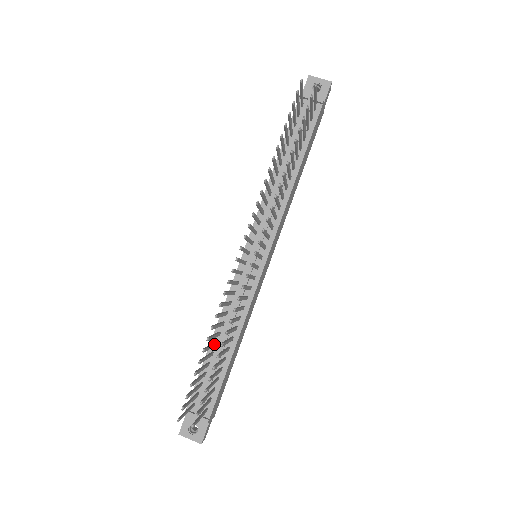
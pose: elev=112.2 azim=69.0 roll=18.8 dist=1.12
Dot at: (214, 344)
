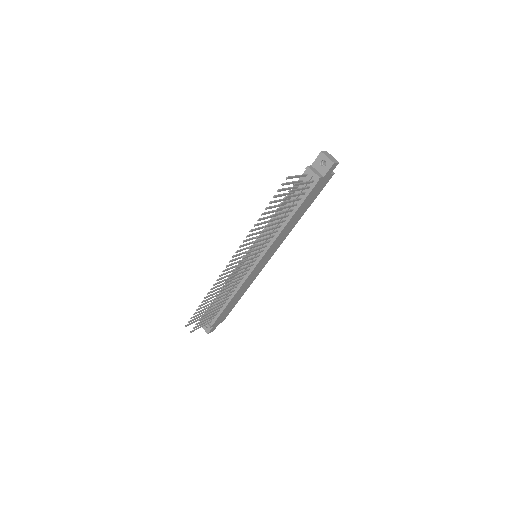
Dot at: occluded
